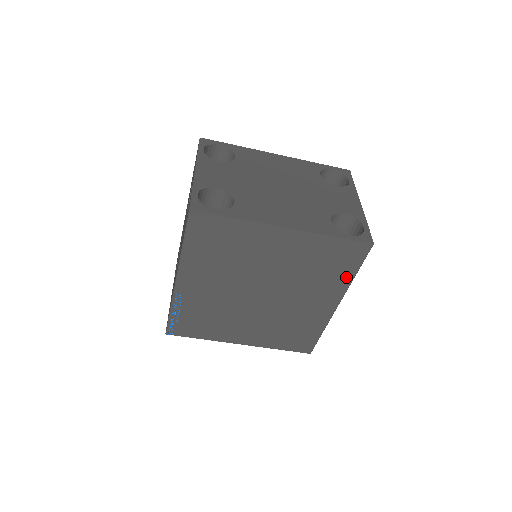
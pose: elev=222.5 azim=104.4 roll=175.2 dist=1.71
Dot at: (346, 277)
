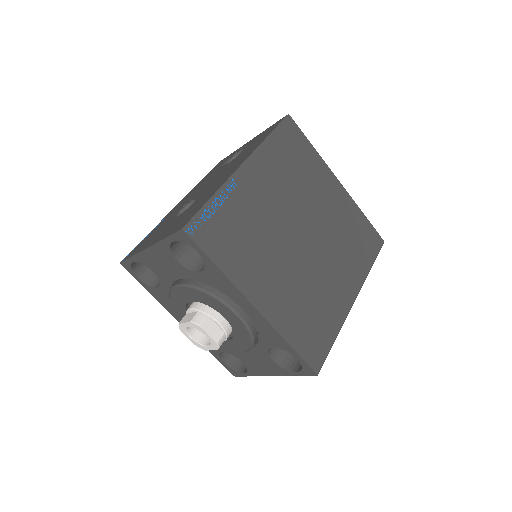
Dot at: (365, 265)
